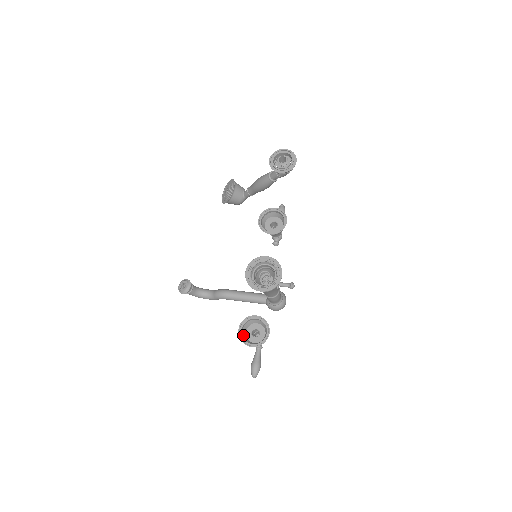
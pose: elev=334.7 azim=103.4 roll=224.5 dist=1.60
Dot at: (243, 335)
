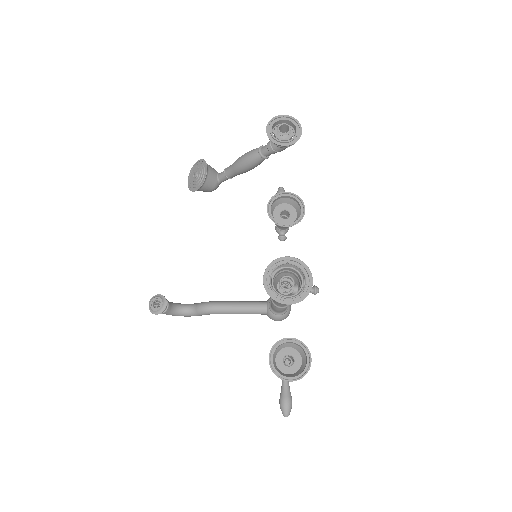
Dot at: (274, 366)
